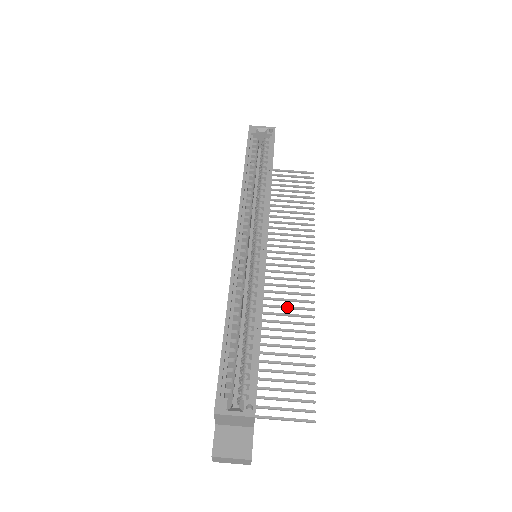
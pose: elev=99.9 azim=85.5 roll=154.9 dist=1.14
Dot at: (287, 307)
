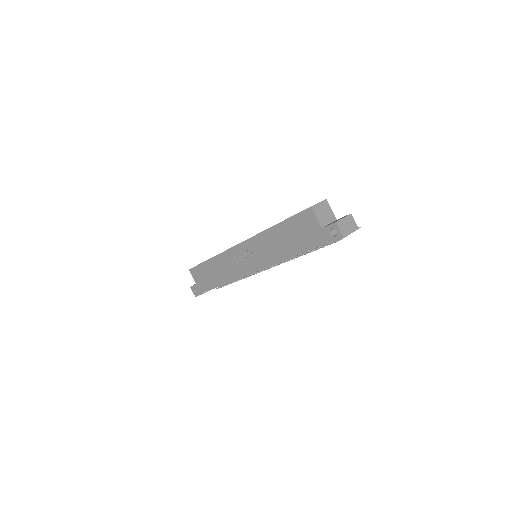
Dot at: occluded
